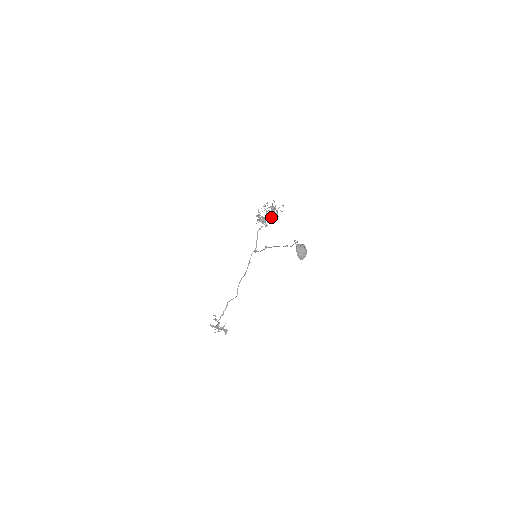
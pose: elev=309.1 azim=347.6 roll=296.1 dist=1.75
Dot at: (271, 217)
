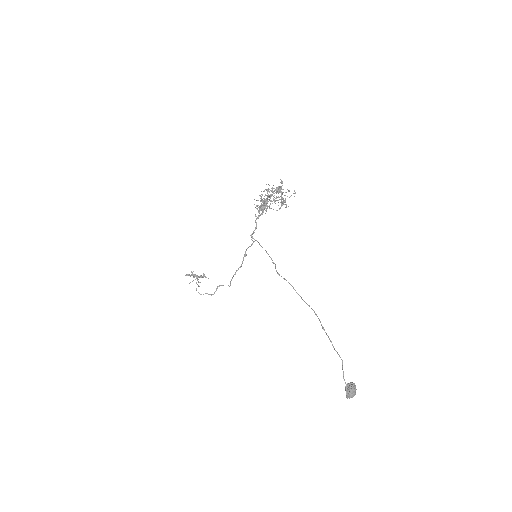
Dot at: (275, 200)
